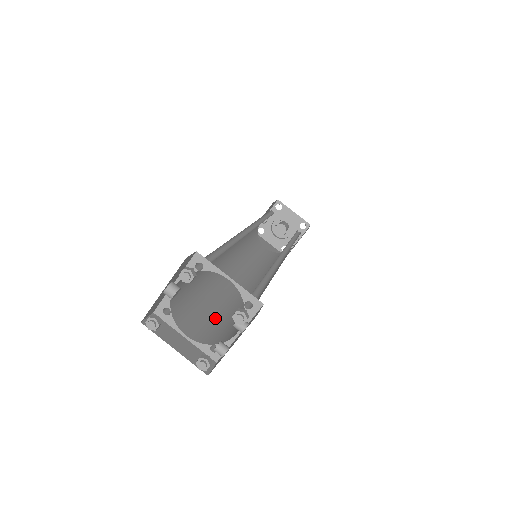
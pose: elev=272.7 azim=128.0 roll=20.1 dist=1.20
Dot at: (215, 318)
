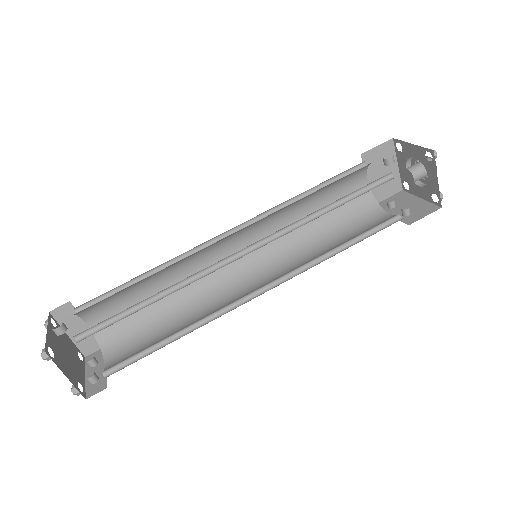
Dot at: occluded
